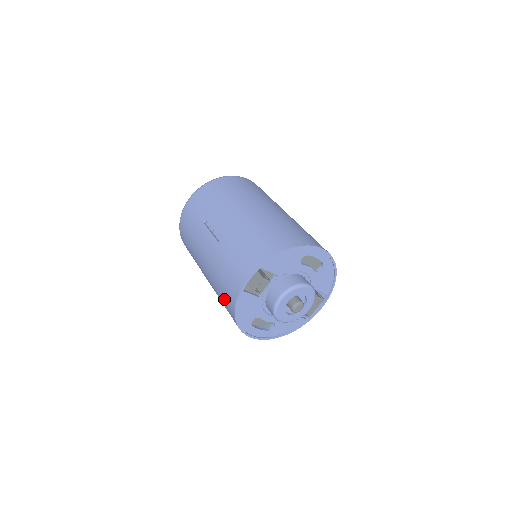
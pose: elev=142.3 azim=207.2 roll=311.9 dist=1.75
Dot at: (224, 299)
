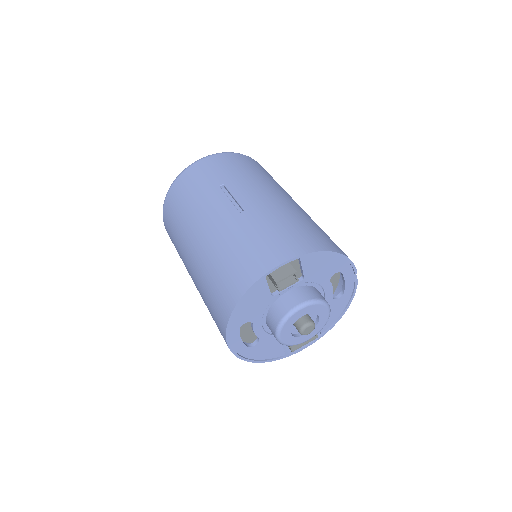
Dot at: (223, 281)
